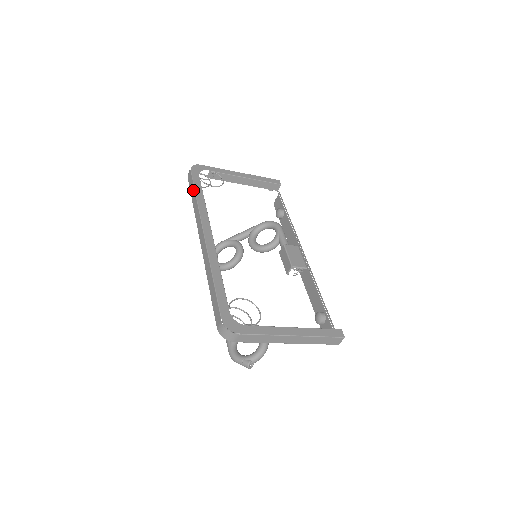
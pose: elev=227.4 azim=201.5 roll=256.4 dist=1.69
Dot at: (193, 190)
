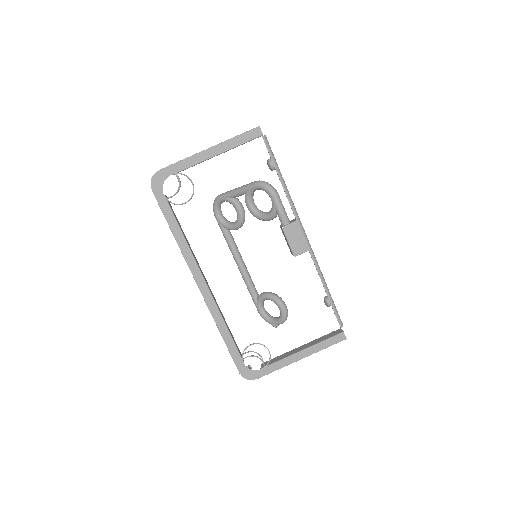
Dot at: (167, 222)
